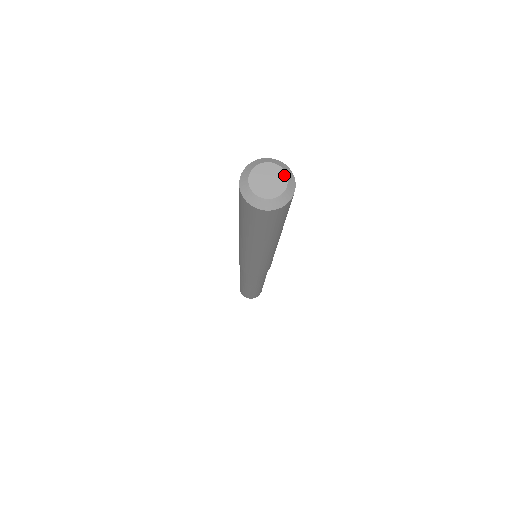
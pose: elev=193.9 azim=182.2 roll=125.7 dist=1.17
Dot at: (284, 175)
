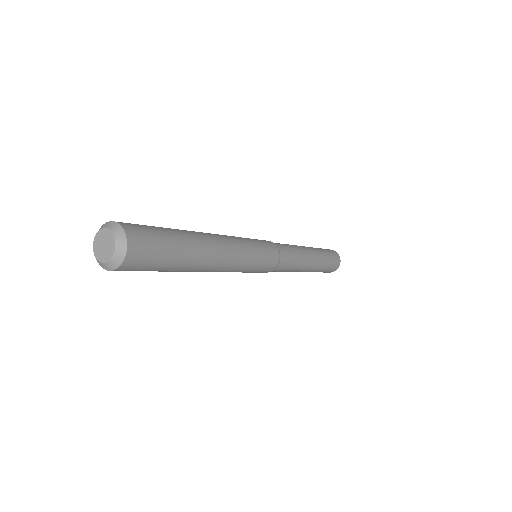
Dot at: (114, 246)
